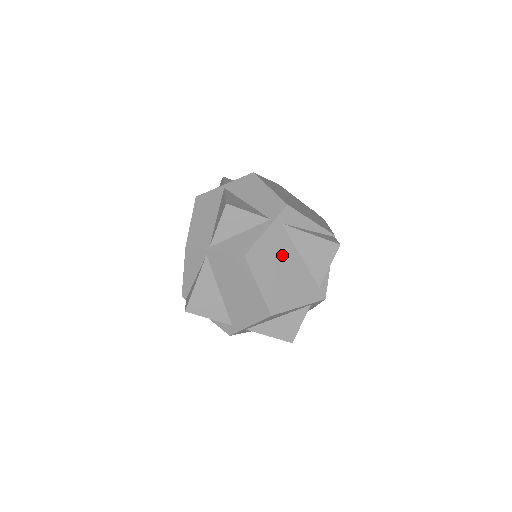
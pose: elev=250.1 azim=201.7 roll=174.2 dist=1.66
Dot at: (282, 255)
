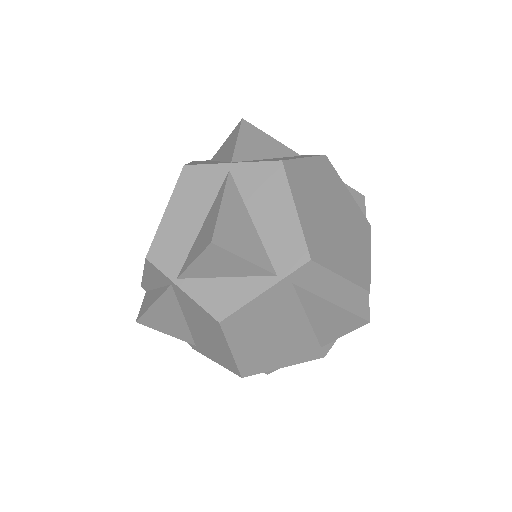
Dot at: (279, 318)
